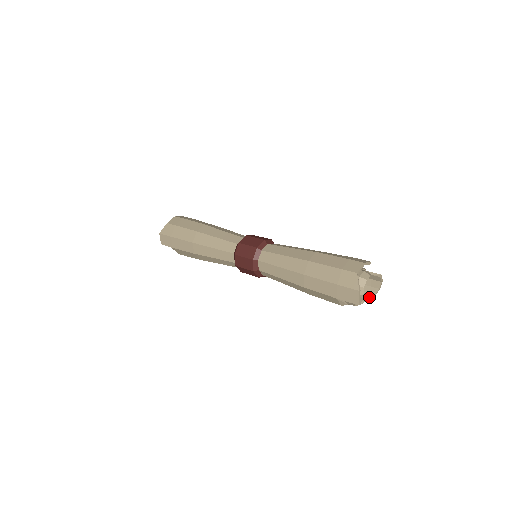
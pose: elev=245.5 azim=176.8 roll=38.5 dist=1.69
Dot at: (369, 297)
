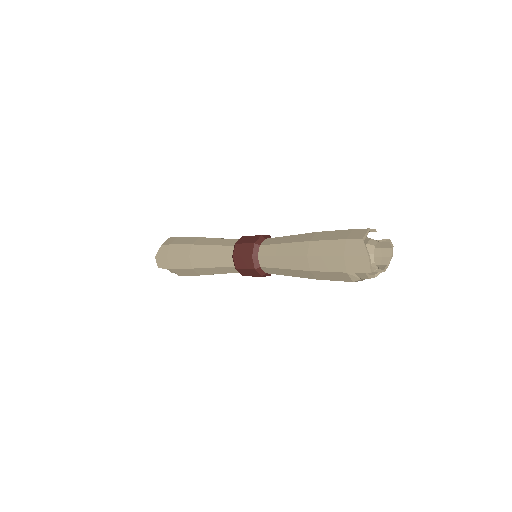
Dot at: (382, 267)
